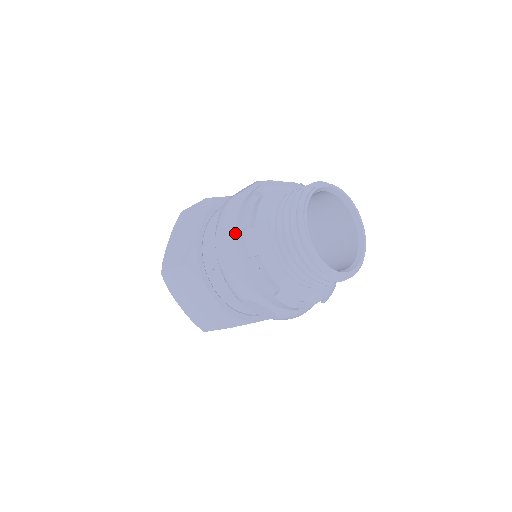
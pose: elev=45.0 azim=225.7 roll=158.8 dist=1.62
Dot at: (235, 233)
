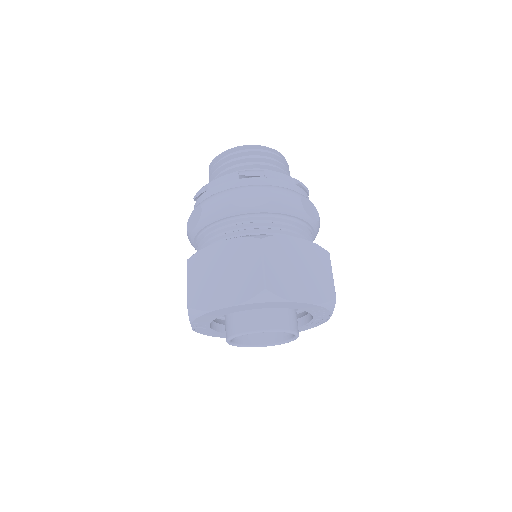
Dot at: occluded
